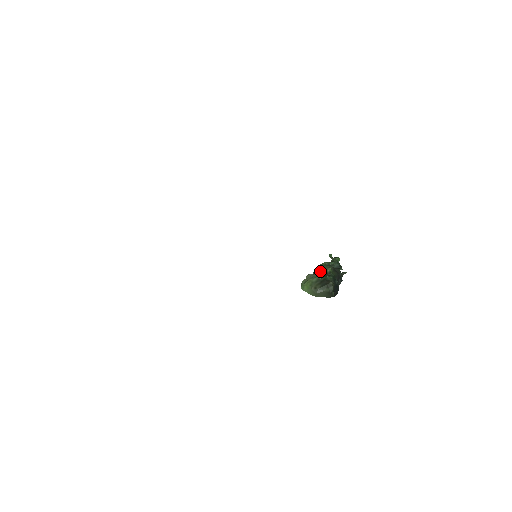
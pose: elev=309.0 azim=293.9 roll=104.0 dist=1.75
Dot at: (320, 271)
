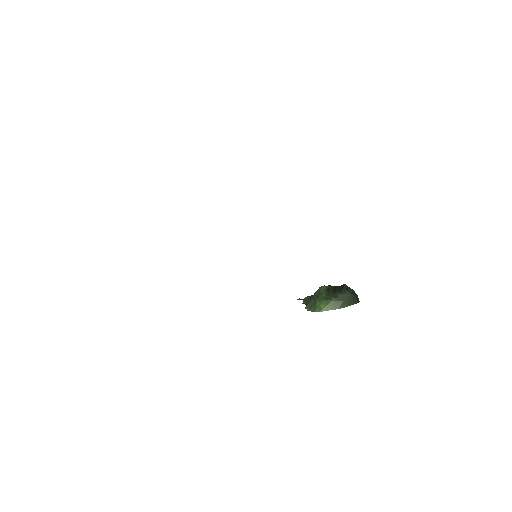
Dot at: (315, 295)
